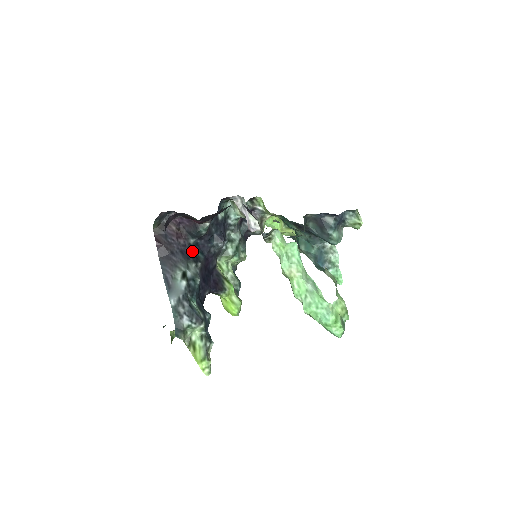
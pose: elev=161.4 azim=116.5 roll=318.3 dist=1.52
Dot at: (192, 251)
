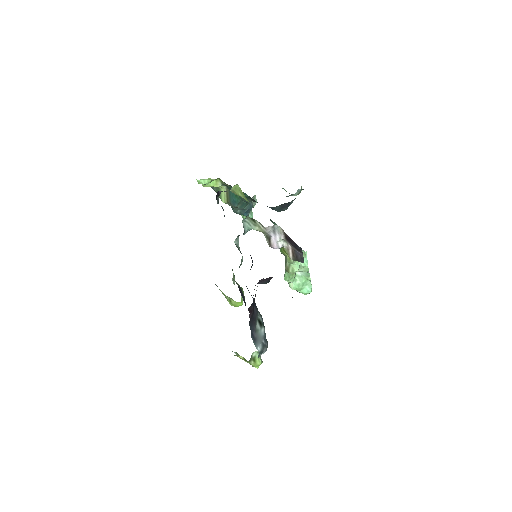
Dot at: occluded
